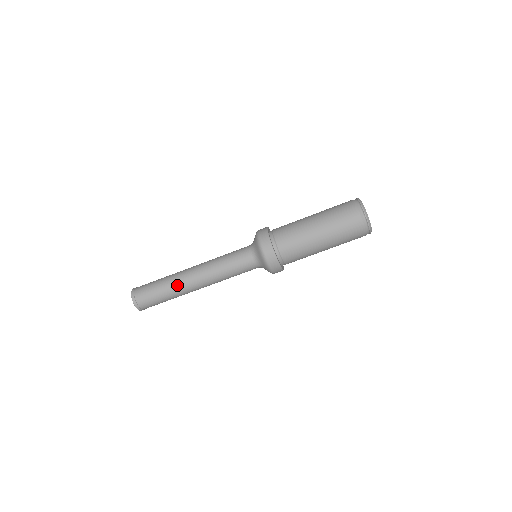
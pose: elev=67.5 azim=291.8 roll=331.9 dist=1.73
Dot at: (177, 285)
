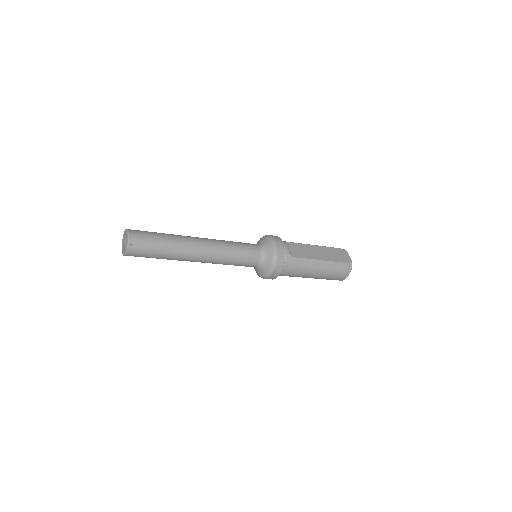
Dot at: (178, 260)
